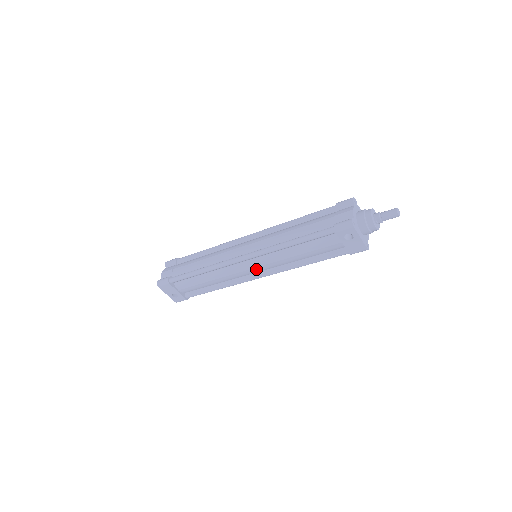
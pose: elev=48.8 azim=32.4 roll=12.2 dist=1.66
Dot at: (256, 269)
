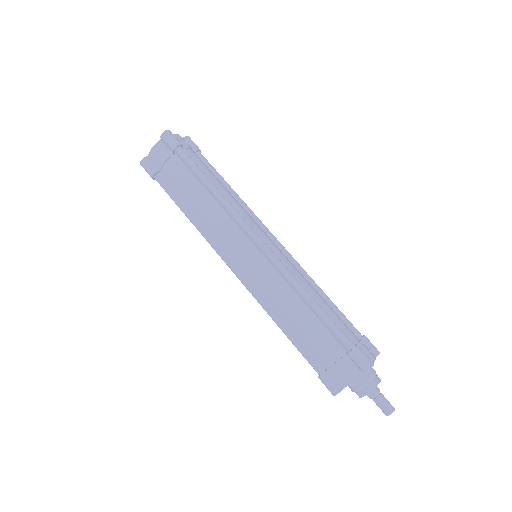
Dot at: occluded
